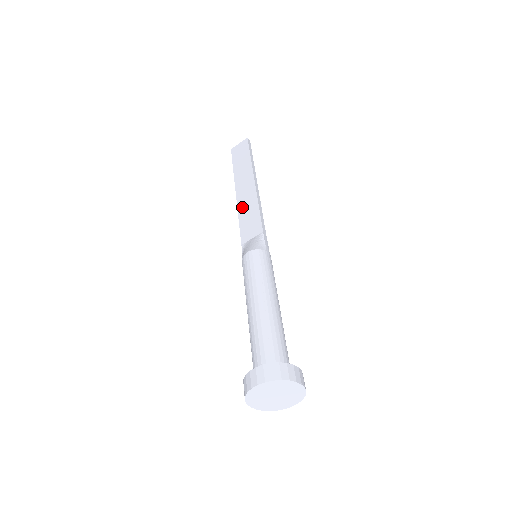
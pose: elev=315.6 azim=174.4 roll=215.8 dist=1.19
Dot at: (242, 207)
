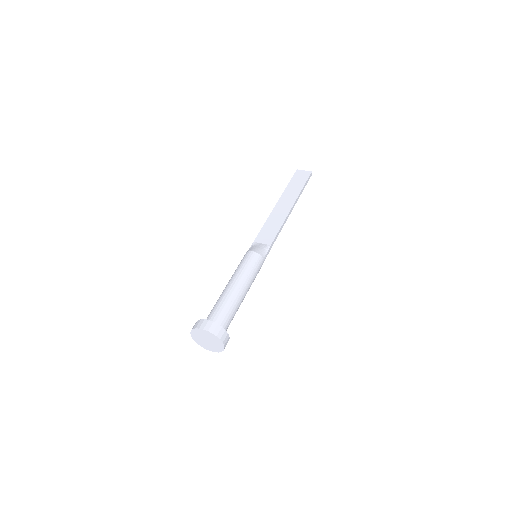
Dot at: (272, 218)
